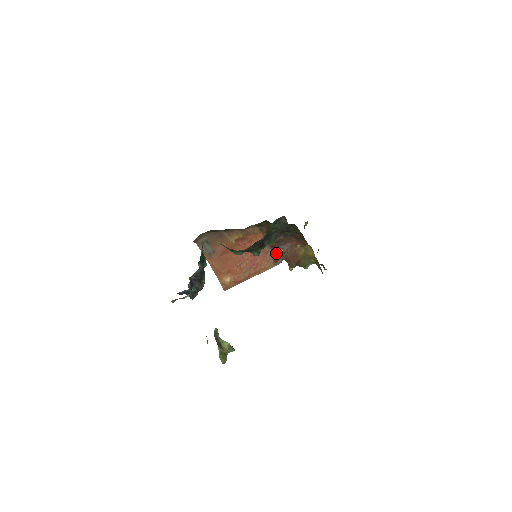
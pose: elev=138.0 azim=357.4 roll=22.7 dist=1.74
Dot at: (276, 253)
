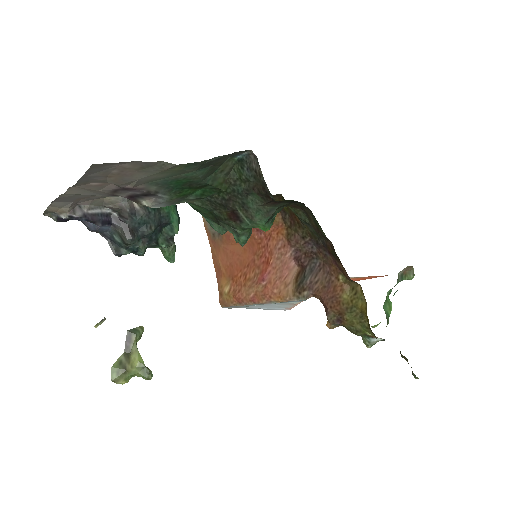
Dot at: (303, 276)
